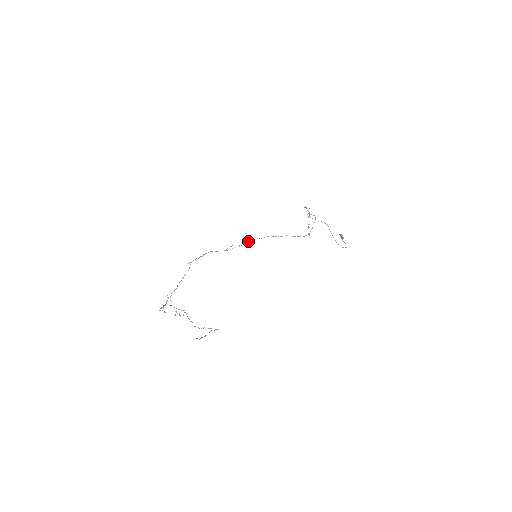
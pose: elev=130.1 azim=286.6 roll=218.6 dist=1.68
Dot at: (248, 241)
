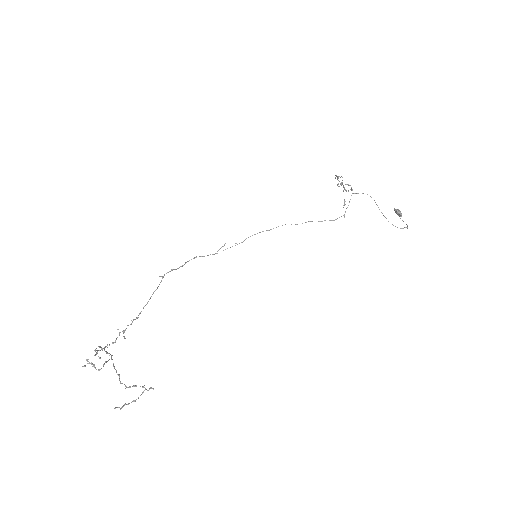
Dot at: occluded
